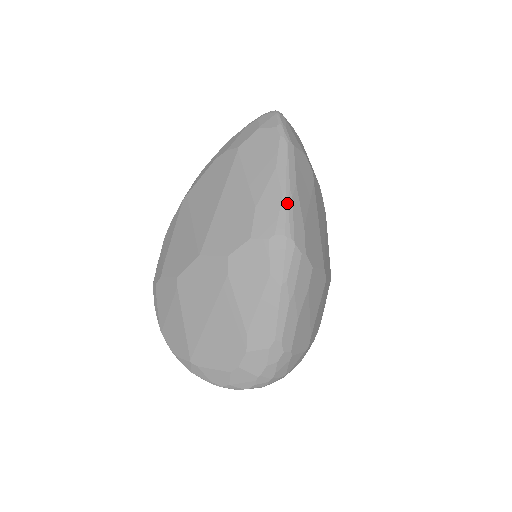
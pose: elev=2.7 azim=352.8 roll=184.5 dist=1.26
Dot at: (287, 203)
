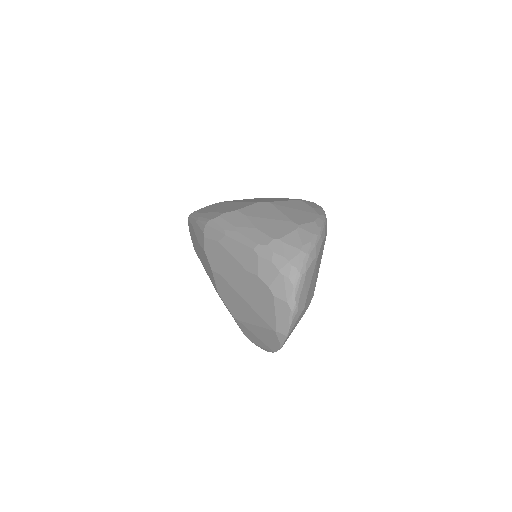
Dot at: (199, 221)
